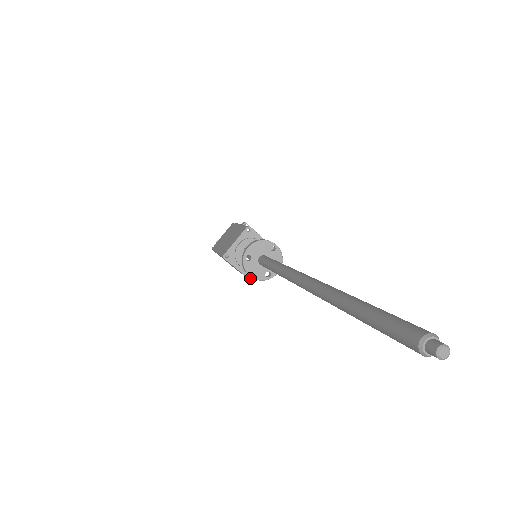
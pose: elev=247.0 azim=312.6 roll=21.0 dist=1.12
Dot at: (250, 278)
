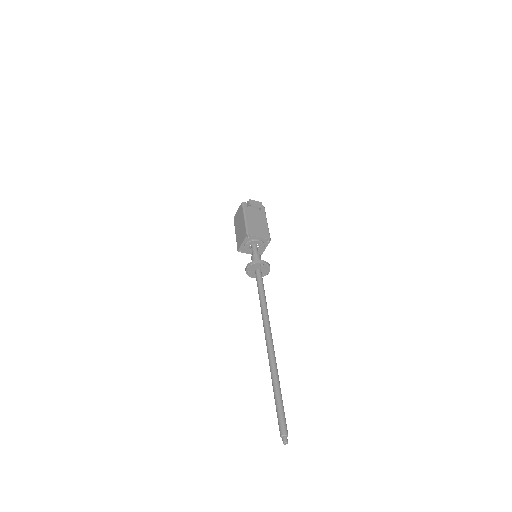
Dot at: occluded
